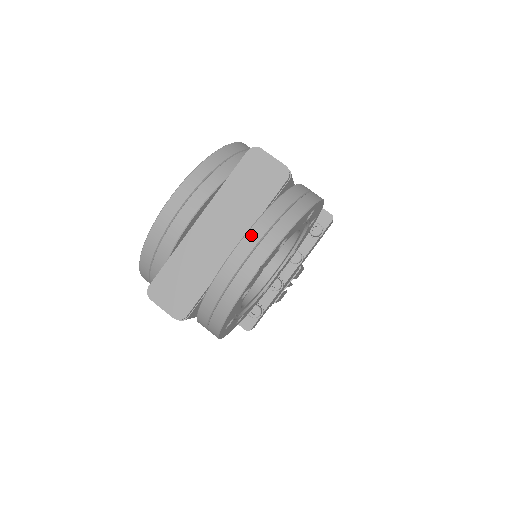
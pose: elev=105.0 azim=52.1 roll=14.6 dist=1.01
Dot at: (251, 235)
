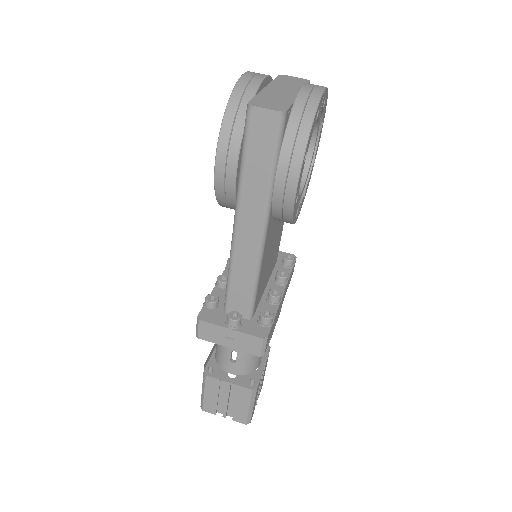
Dot at: (308, 83)
